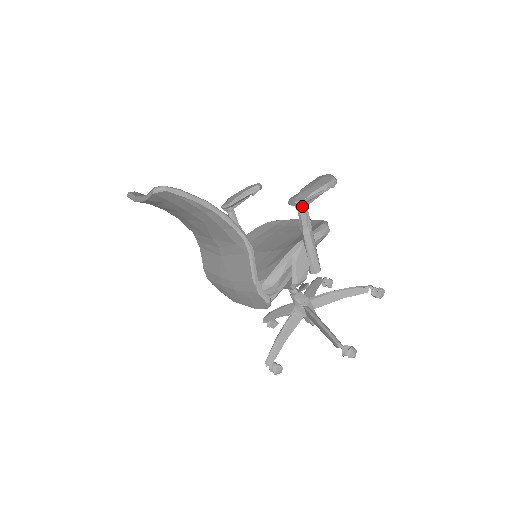
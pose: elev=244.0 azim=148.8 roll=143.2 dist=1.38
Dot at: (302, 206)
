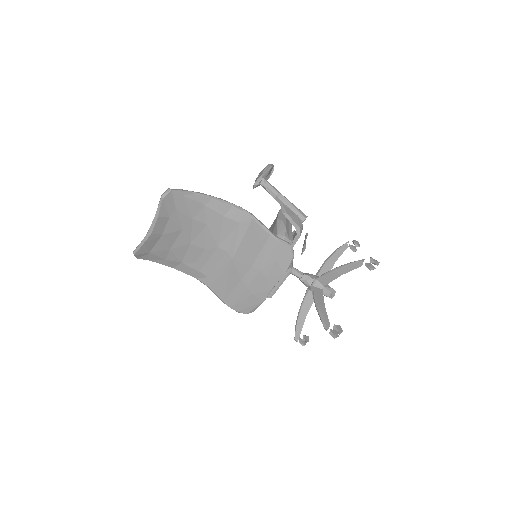
Dot at: (264, 179)
